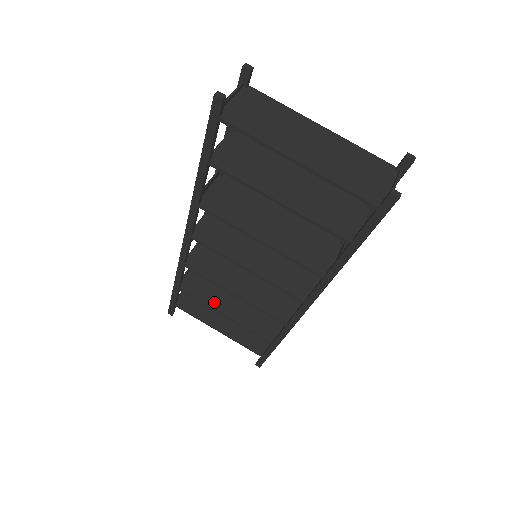
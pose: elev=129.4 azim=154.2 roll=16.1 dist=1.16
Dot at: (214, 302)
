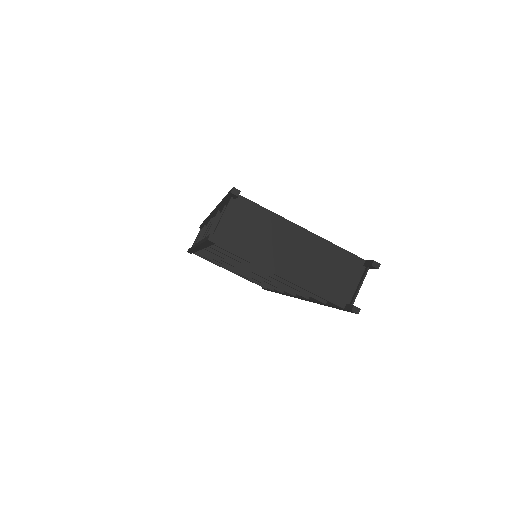
Dot at: occluded
